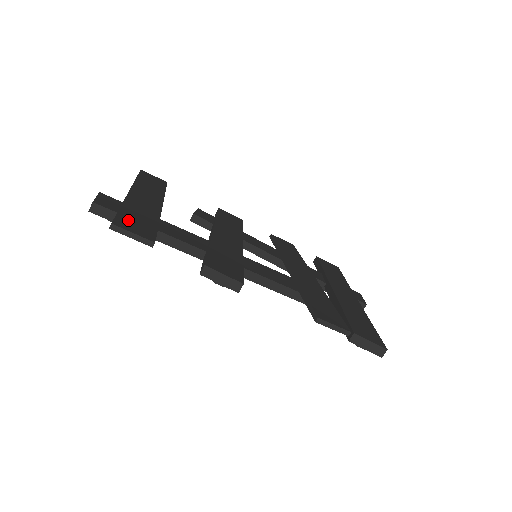
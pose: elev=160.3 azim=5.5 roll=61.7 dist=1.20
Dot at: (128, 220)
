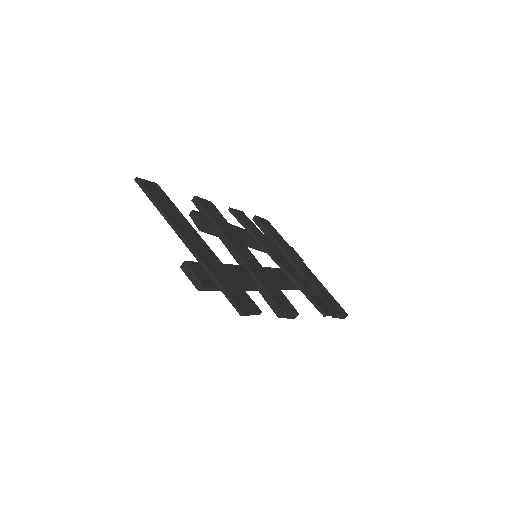
Dot at: (236, 296)
